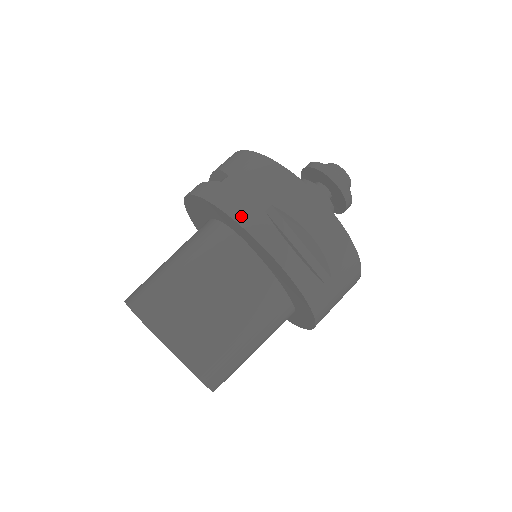
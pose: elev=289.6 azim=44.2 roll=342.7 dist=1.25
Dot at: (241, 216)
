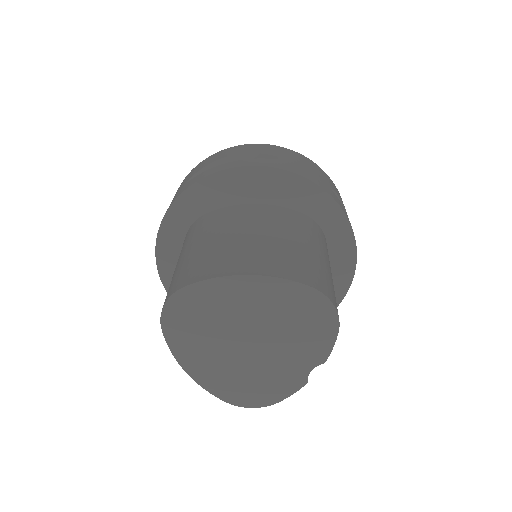
Dot at: (174, 199)
